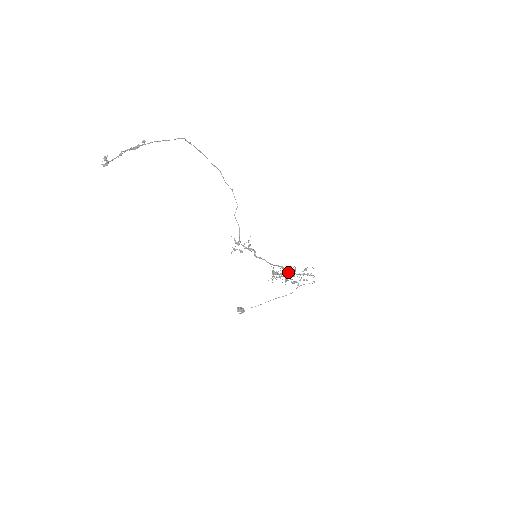
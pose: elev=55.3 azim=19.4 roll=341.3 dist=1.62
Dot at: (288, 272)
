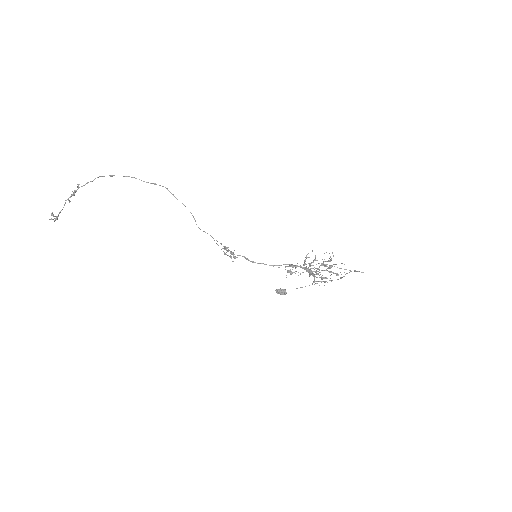
Dot at: (307, 269)
